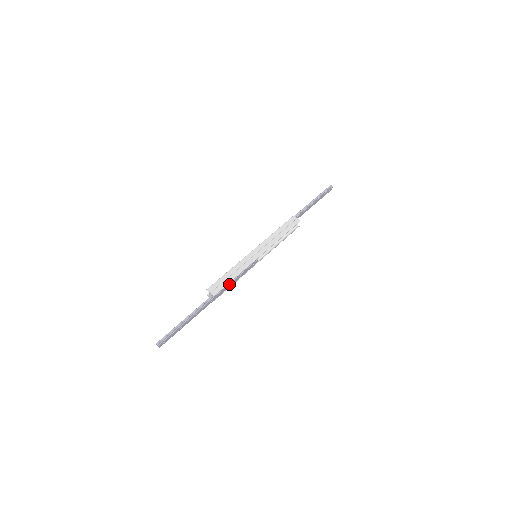
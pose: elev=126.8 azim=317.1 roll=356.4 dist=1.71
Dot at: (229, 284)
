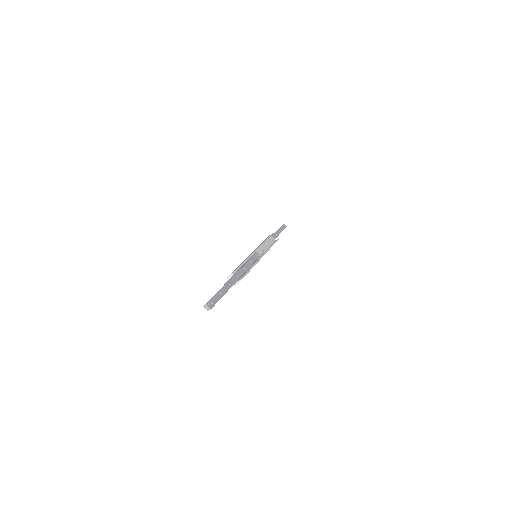
Dot at: (244, 266)
